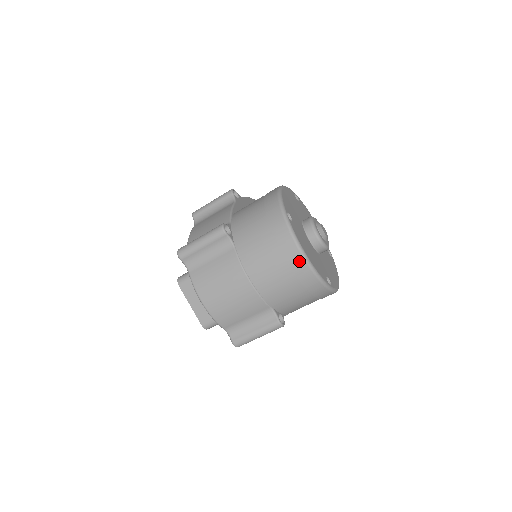
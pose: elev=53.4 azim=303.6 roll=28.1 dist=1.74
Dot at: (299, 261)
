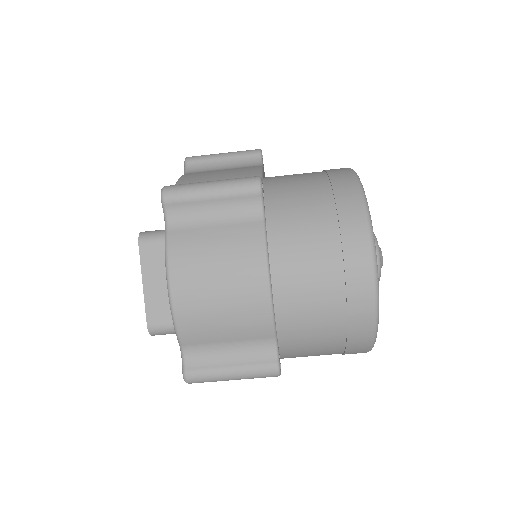
Dot at: (365, 281)
